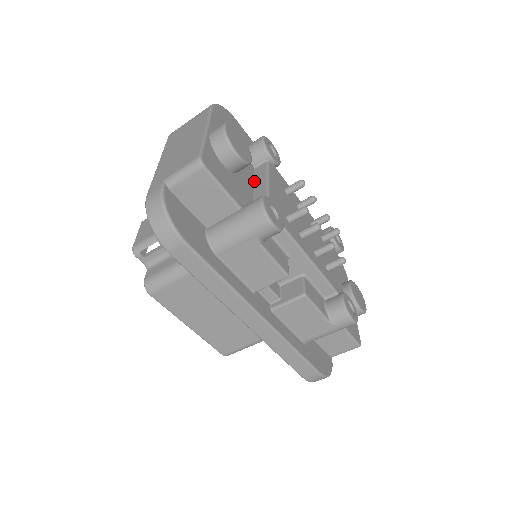
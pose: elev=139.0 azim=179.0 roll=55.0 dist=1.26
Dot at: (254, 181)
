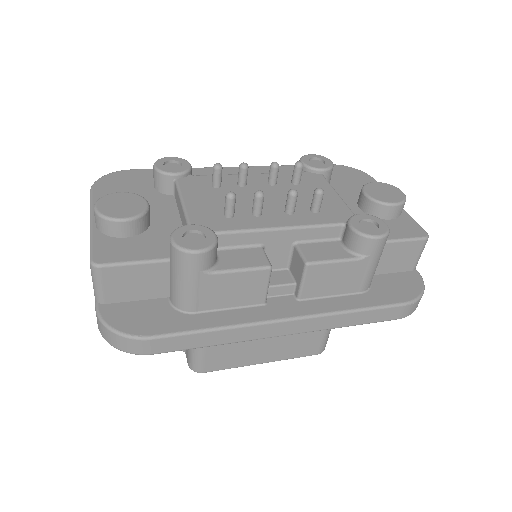
Dot at: (178, 210)
